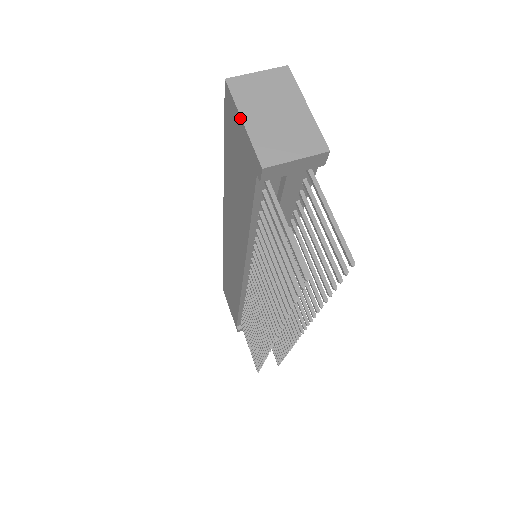
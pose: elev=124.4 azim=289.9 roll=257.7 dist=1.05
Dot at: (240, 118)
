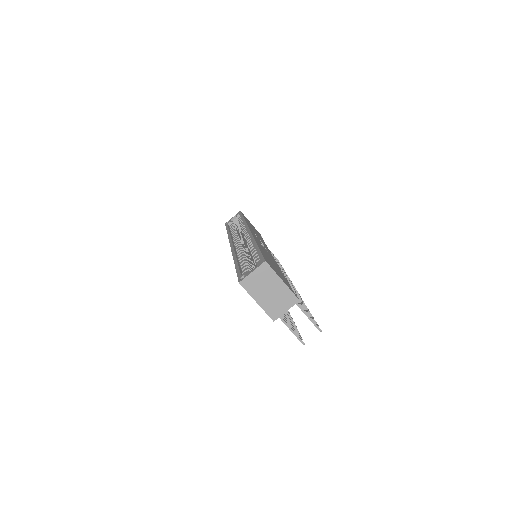
Dot at: occluded
